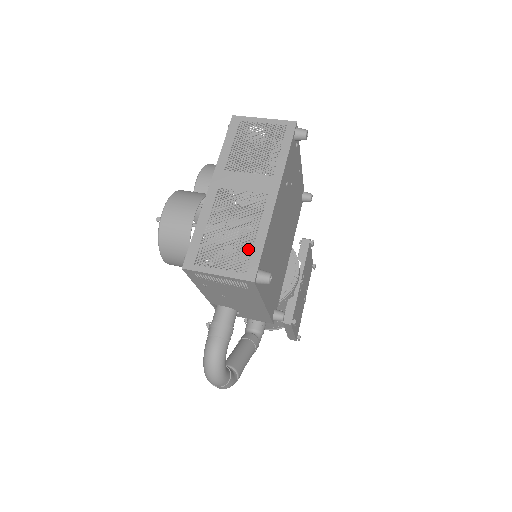
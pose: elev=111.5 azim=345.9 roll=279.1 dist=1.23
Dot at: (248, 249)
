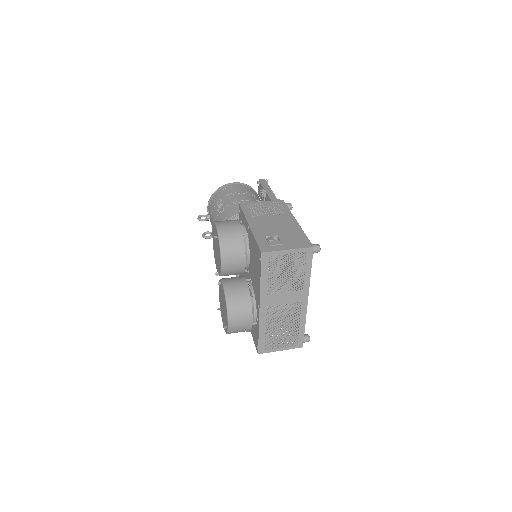
Dot at: occluded
